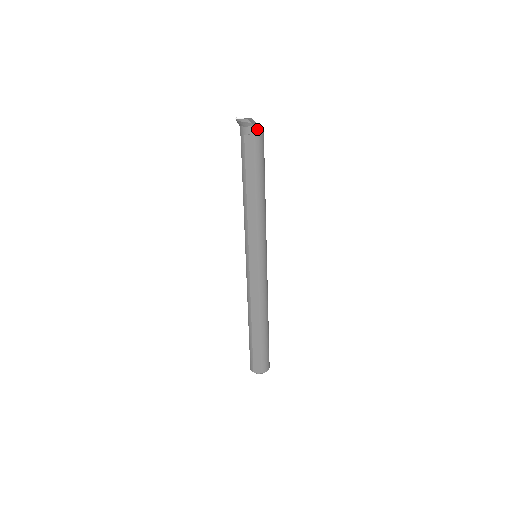
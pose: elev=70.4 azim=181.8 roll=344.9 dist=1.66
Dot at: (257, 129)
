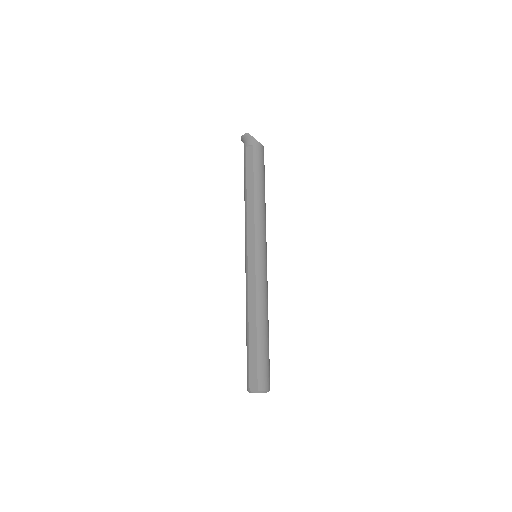
Dot at: (256, 141)
